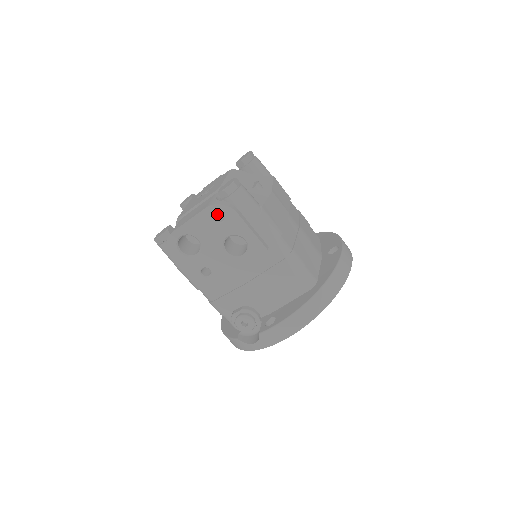
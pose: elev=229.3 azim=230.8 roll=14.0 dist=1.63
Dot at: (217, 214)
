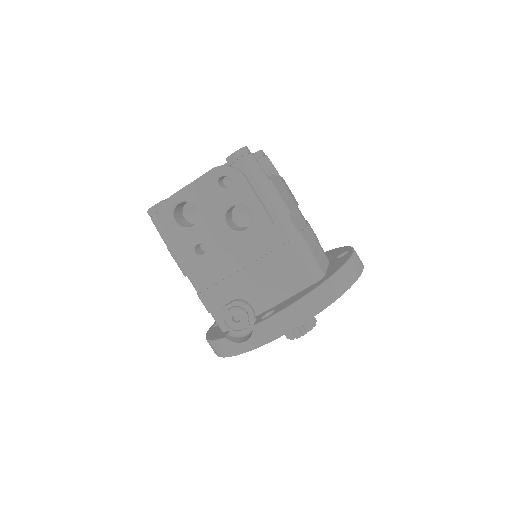
Dot at: (222, 183)
